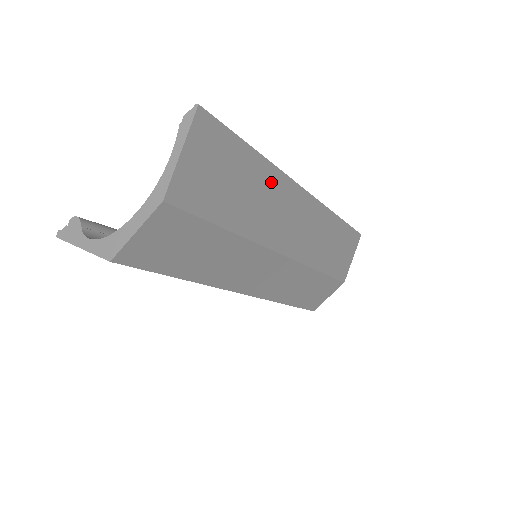
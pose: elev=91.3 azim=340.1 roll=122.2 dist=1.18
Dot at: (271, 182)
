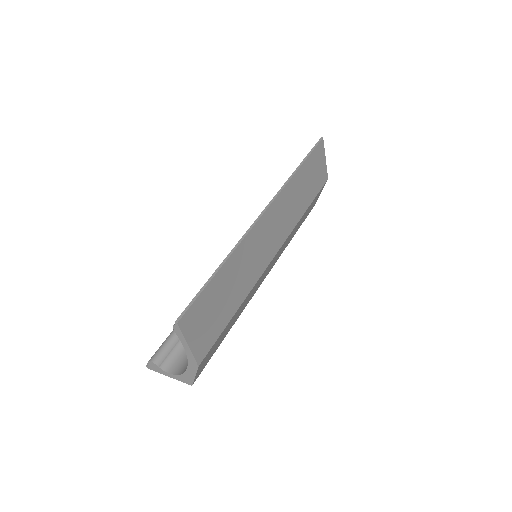
Dot at: (240, 257)
